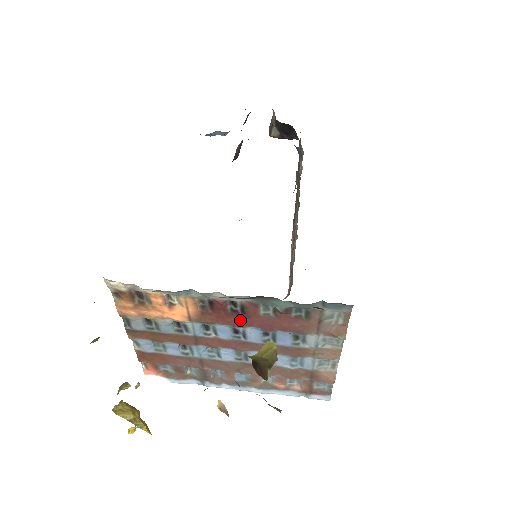
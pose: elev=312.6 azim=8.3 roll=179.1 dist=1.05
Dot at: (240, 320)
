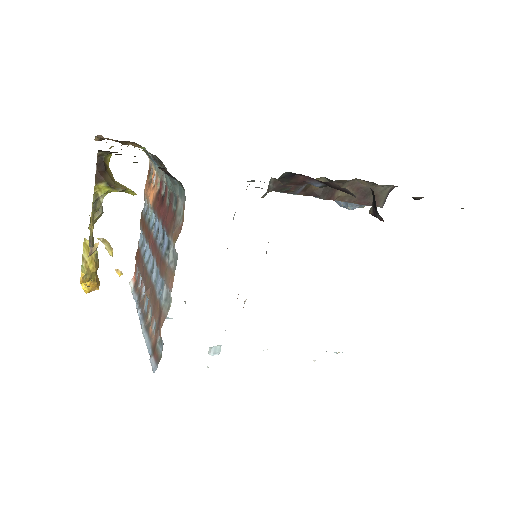
Dot at: (160, 208)
